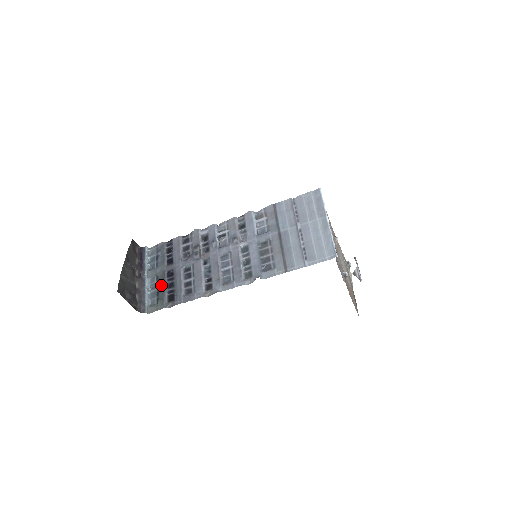
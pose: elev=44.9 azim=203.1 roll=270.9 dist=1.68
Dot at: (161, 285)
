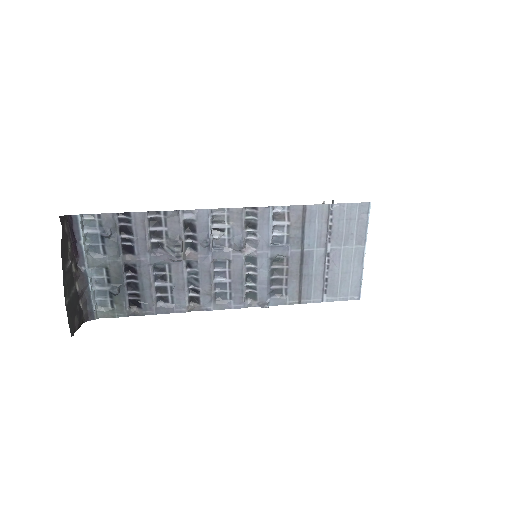
Dot at: (117, 286)
